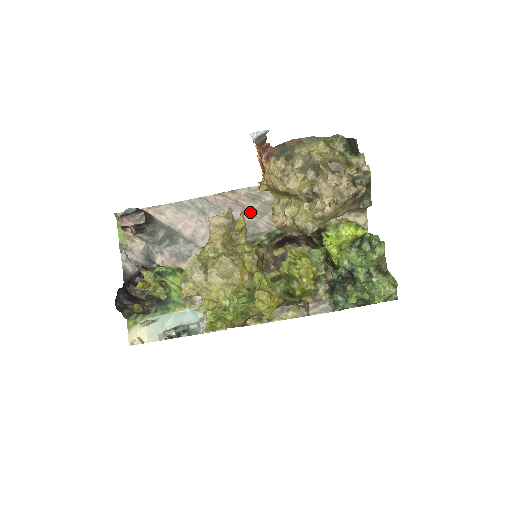
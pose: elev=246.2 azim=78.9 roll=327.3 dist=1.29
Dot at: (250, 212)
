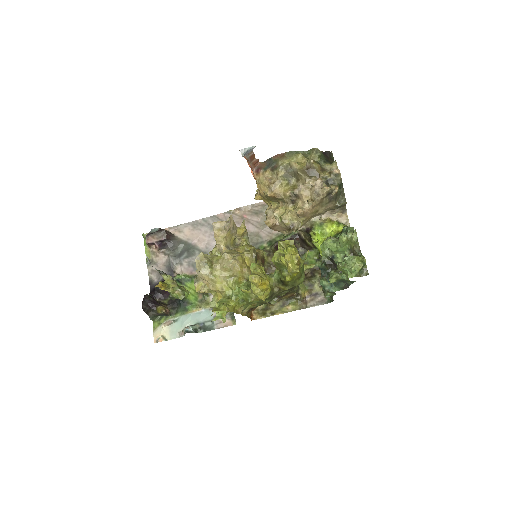
Dot at: (254, 225)
